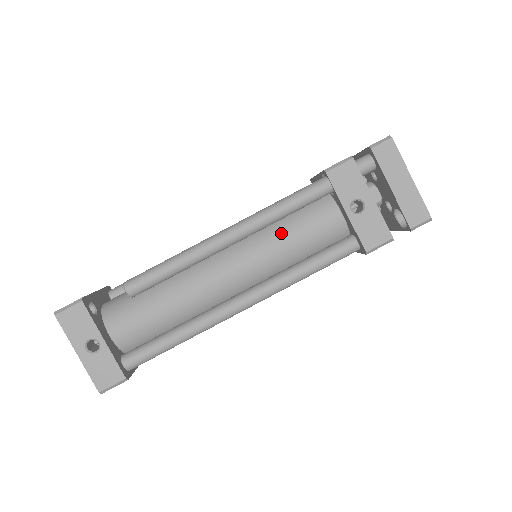
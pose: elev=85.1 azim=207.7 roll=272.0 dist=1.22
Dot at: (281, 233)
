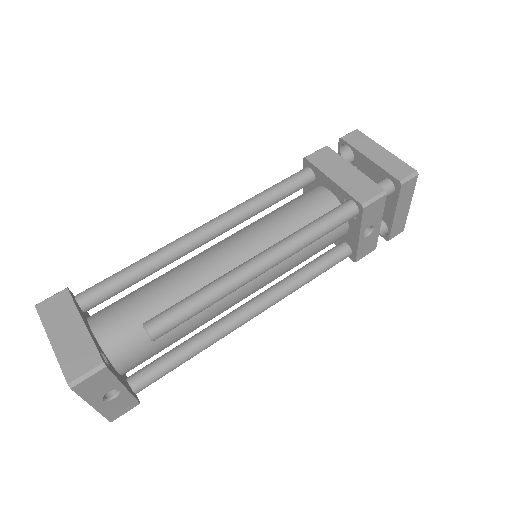
Dot at: (299, 251)
